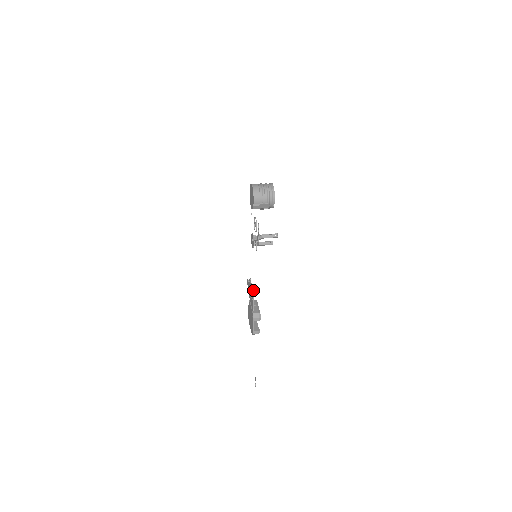
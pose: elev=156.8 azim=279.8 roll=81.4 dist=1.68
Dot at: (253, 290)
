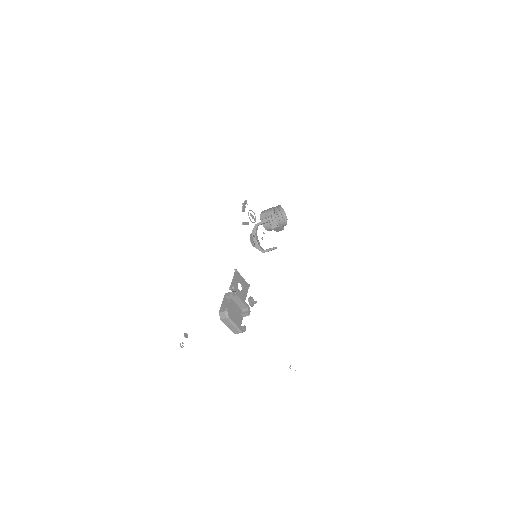
Dot at: (238, 272)
